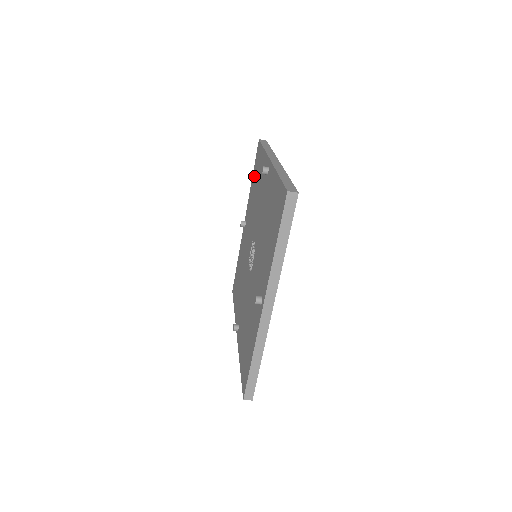
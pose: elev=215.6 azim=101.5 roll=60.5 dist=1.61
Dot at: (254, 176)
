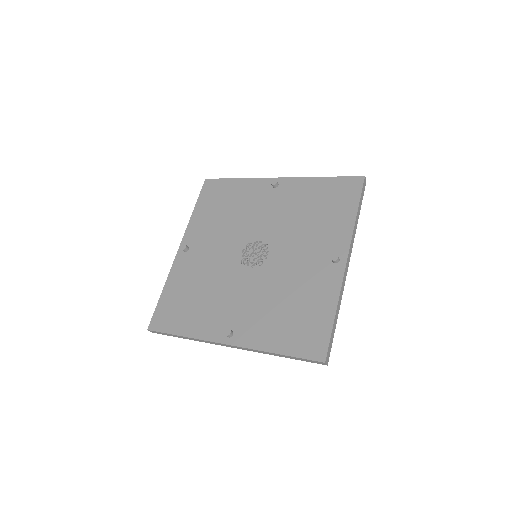
Dot at: (207, 204)
